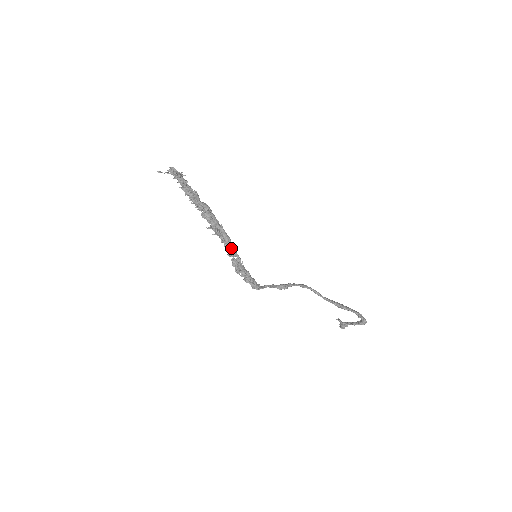
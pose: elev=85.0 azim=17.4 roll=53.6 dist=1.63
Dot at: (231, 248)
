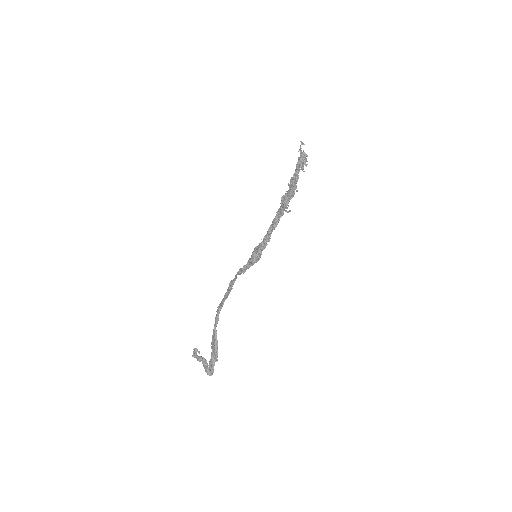
Dot at: occluded
